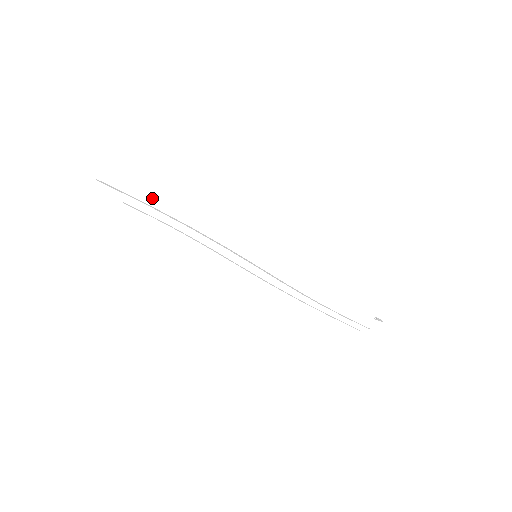
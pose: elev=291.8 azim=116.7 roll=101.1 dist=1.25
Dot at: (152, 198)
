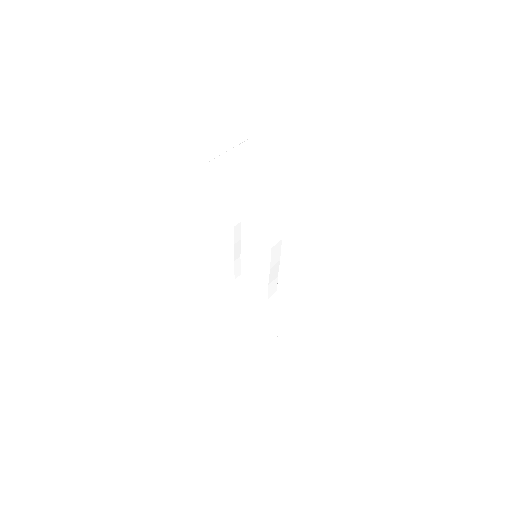
Dot at: (263, 186)
